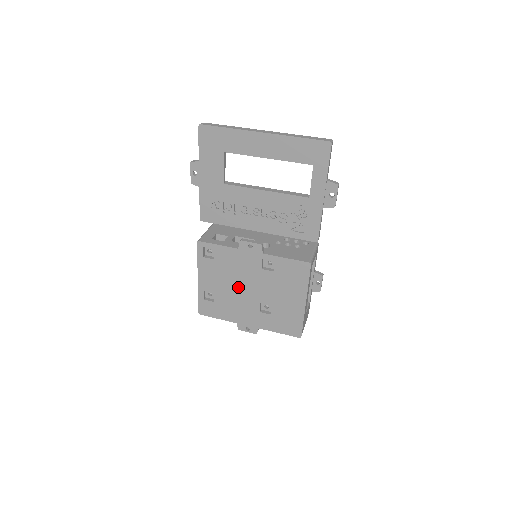
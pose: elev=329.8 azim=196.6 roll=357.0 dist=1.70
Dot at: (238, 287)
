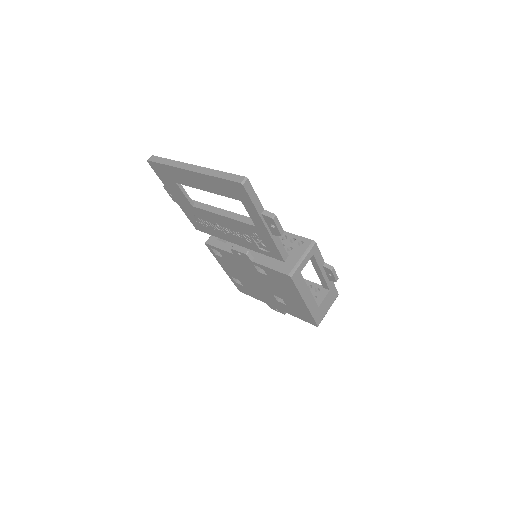
Dot at: (251, 280)
